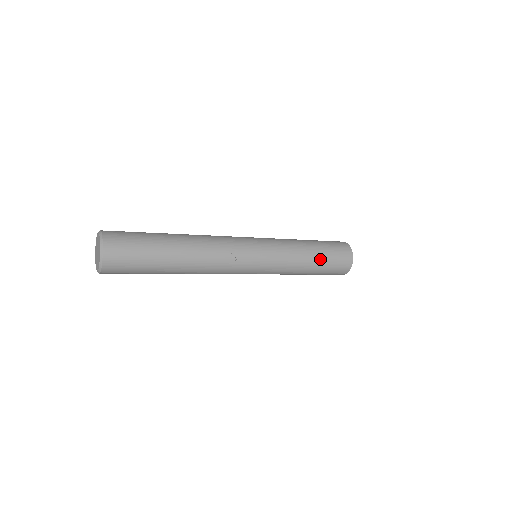
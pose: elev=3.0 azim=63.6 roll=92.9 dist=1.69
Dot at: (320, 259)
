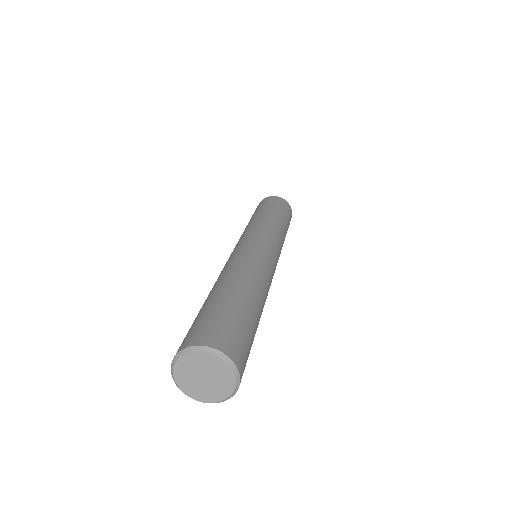
Dot at: occluded
